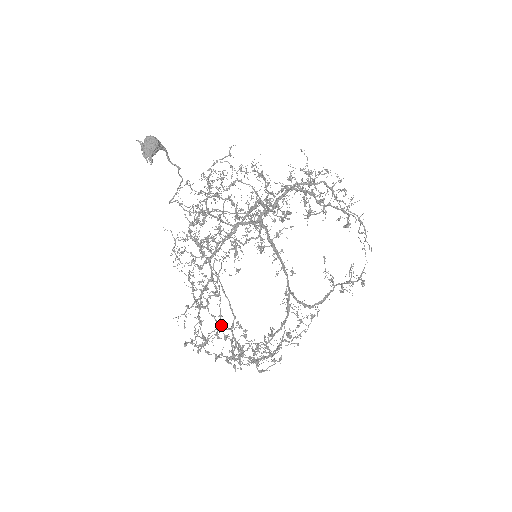
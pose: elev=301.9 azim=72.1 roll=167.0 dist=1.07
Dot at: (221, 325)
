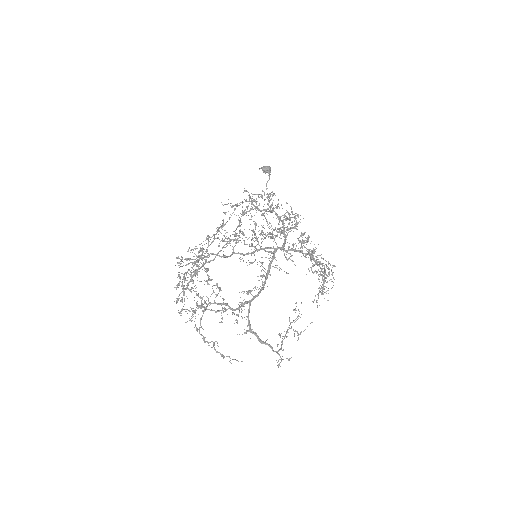
Dot at: occluded
